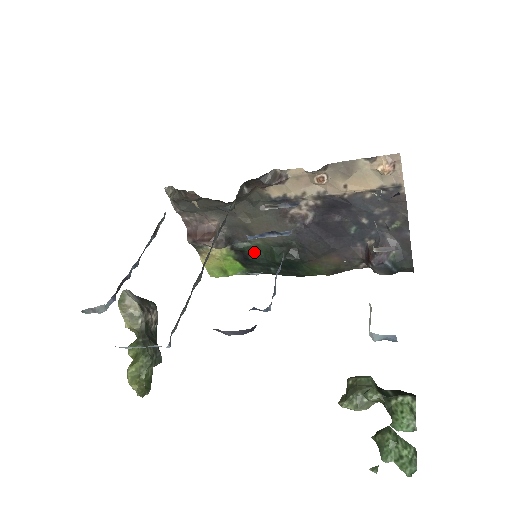
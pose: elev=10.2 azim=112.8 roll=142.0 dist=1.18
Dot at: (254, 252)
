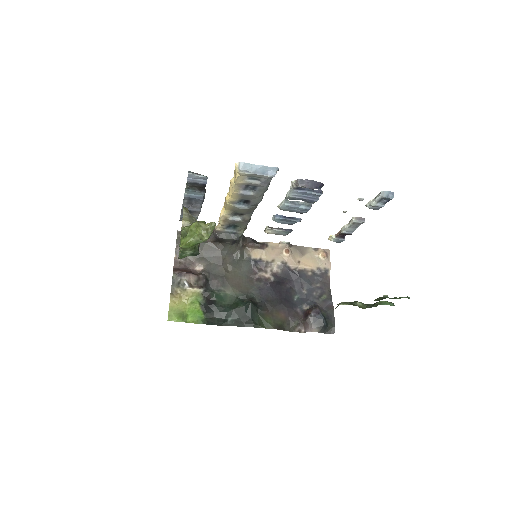
Dot at: (220, 301)
